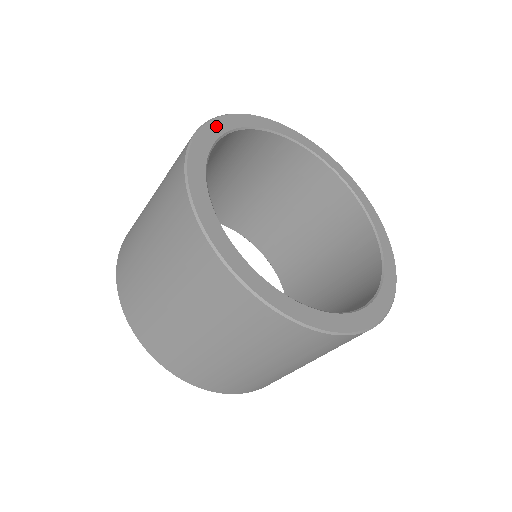
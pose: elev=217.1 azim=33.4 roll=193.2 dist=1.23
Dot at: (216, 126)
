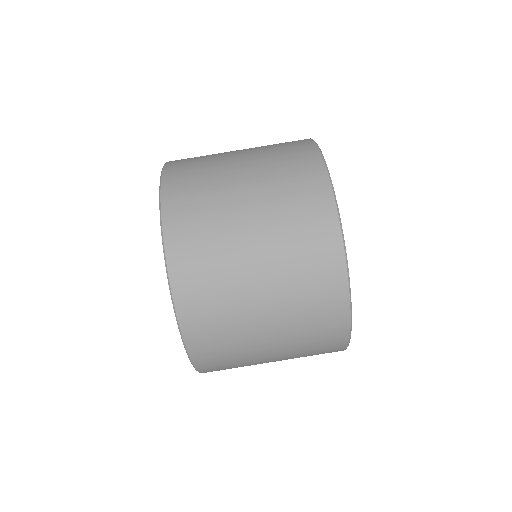
Dot at: occluded
